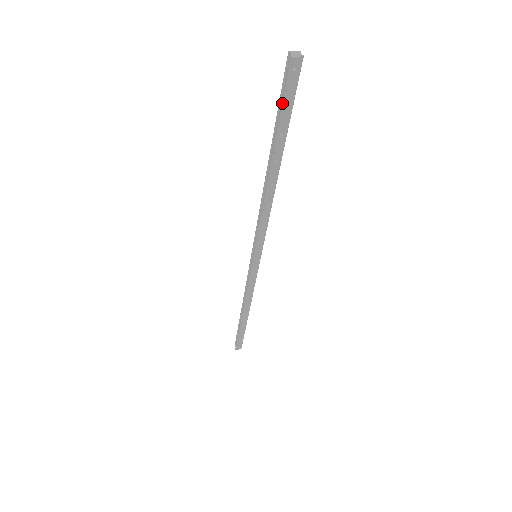
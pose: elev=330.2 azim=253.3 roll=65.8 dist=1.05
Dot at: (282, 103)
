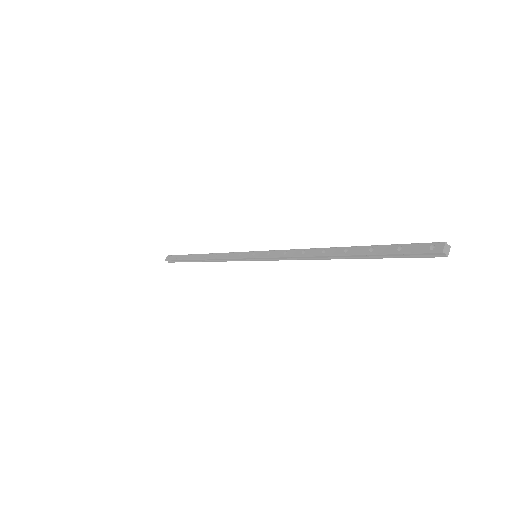
Dot at: occluded
